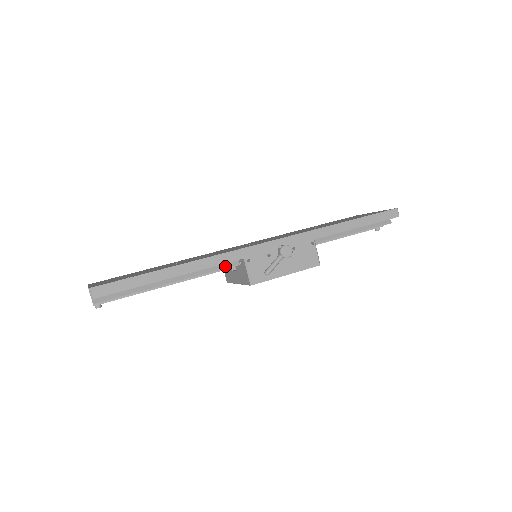
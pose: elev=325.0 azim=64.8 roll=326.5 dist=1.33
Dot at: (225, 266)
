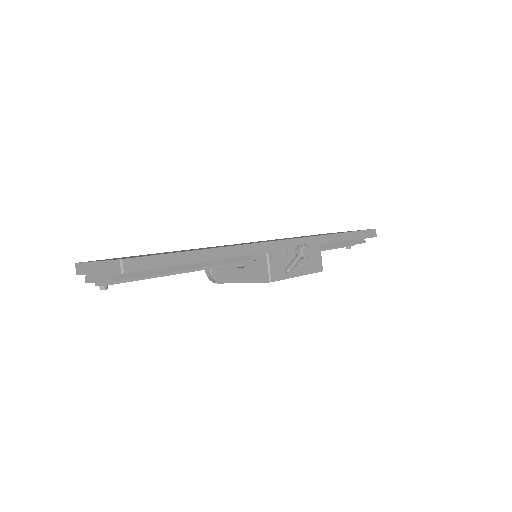
Dot at: (243, 259)
